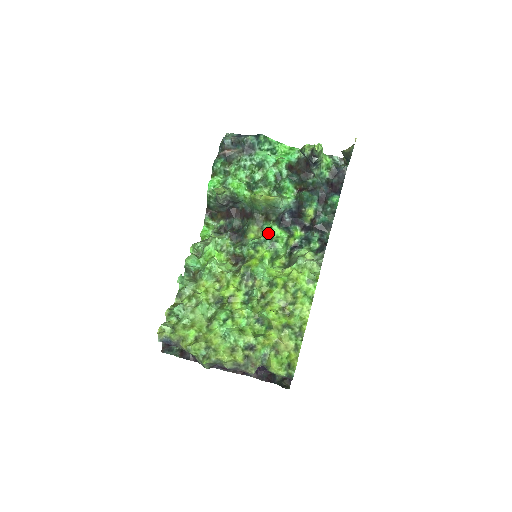
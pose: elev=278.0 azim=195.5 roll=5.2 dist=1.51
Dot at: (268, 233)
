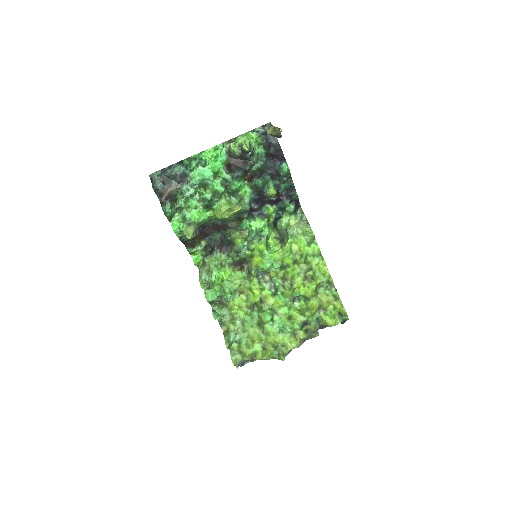
Dot at: (251, 232)
